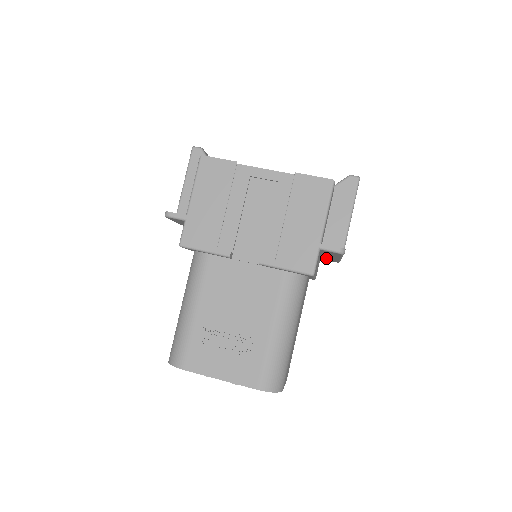
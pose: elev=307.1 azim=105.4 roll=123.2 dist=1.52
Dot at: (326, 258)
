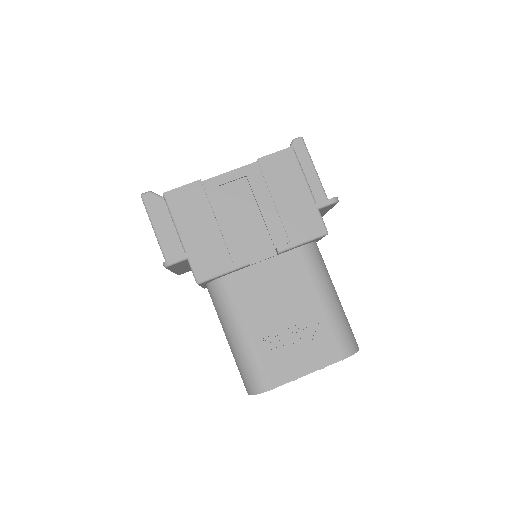
Dot at: occluded
